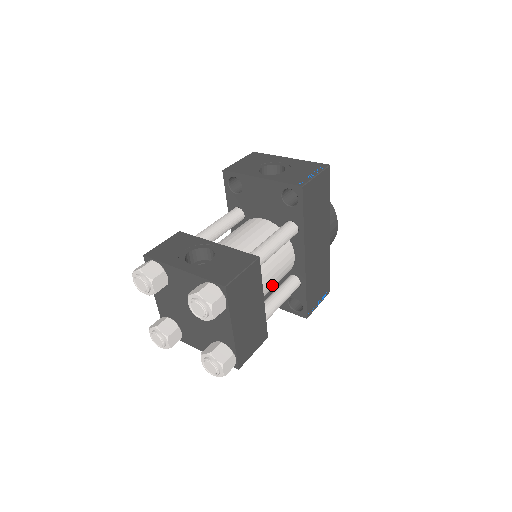
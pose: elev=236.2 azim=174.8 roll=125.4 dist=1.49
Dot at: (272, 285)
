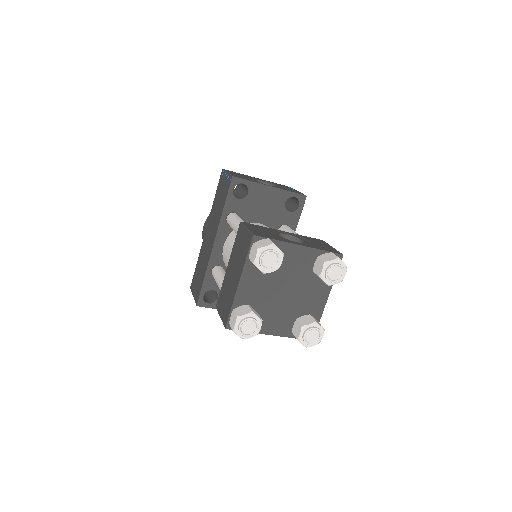
Dot at: occluded
